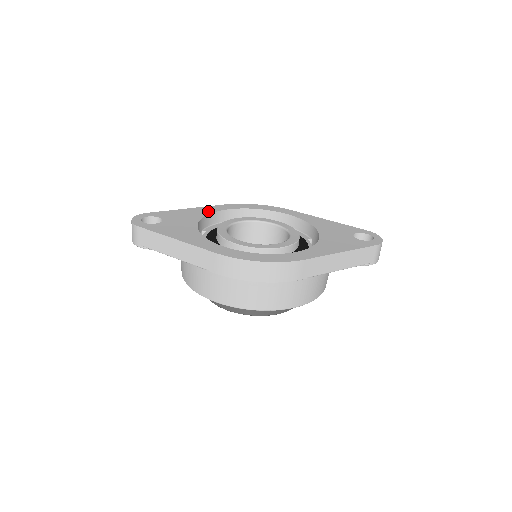
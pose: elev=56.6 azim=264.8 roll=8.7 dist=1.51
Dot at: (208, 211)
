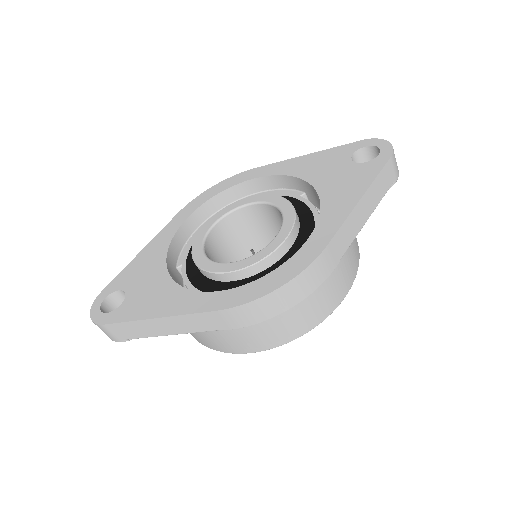
Dot at: (167, 238)
